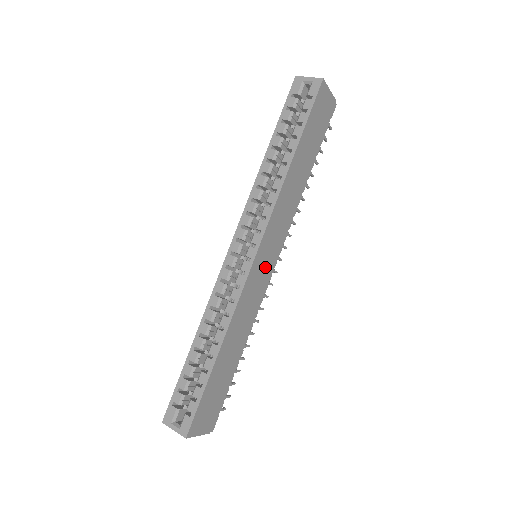
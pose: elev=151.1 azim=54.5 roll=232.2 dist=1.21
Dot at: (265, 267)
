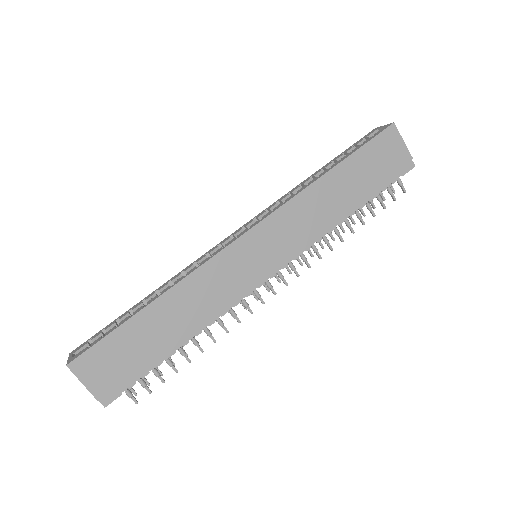
Dot at: (254, 261)
